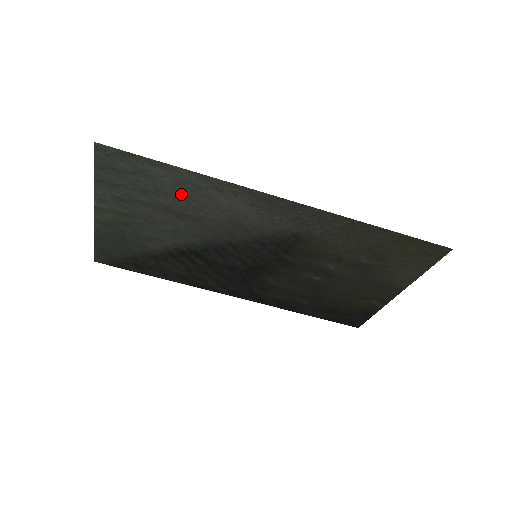
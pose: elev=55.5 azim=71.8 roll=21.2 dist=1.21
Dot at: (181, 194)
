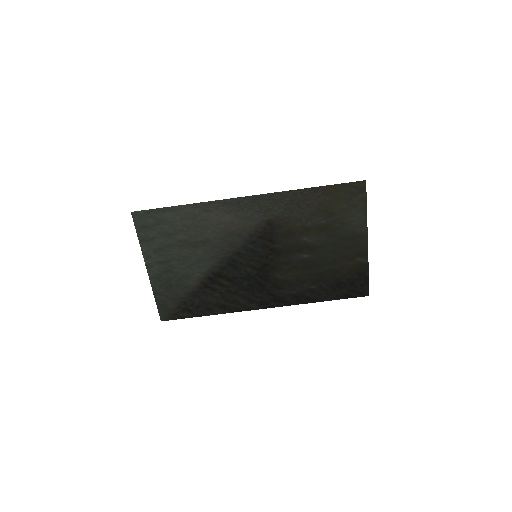
Dot at: (189, 226)
